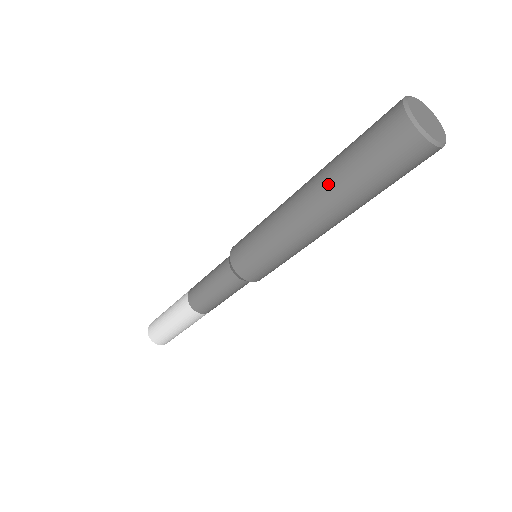
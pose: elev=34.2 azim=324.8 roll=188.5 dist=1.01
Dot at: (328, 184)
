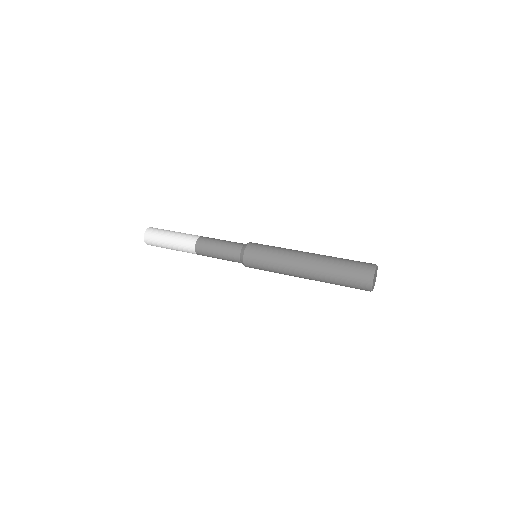
Dot at: (323, 271)
